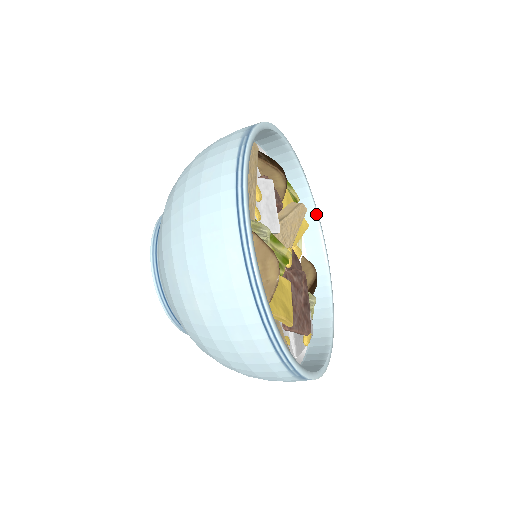
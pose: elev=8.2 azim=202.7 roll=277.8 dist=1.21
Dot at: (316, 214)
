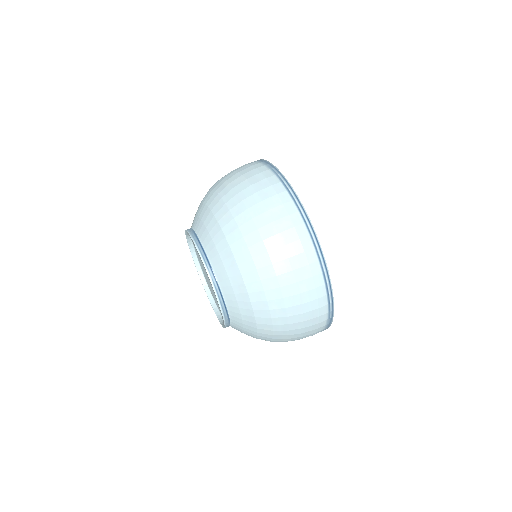
Dot at: occluded
